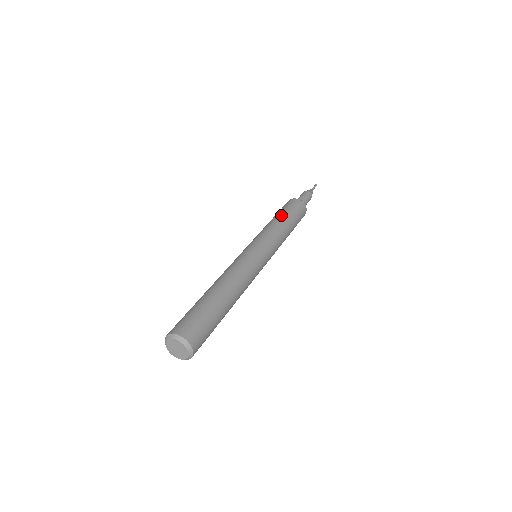
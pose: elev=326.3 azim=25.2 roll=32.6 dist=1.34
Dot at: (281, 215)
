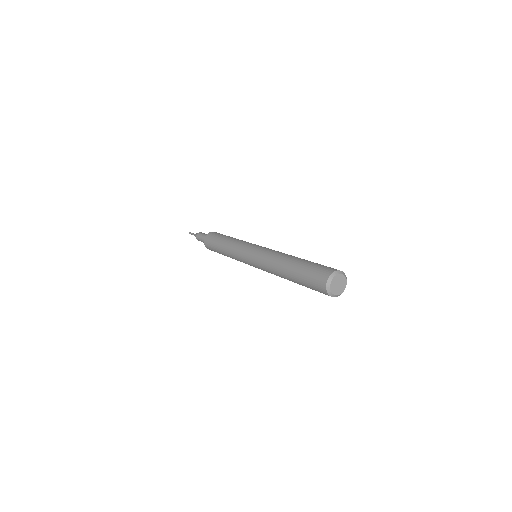
Dot at: (228, 236)
